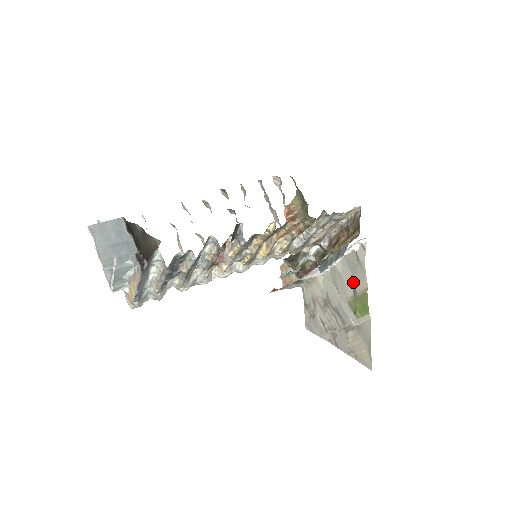
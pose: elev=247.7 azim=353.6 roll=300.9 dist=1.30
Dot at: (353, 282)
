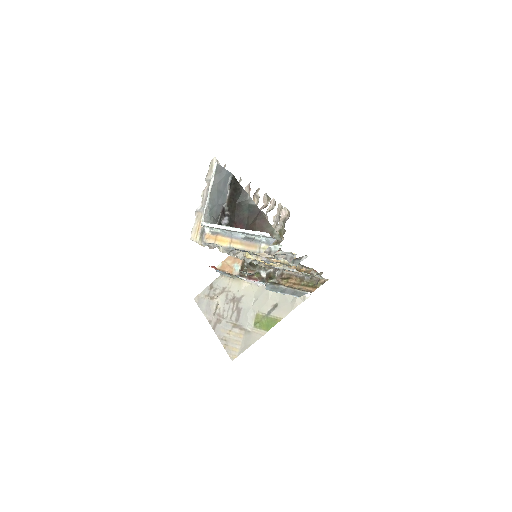
Dot at: (274, 307)
